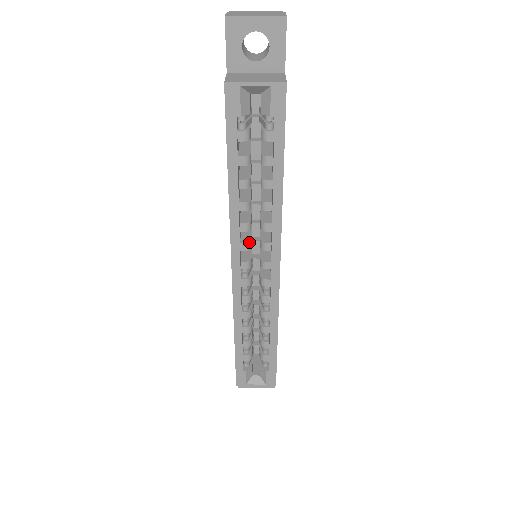
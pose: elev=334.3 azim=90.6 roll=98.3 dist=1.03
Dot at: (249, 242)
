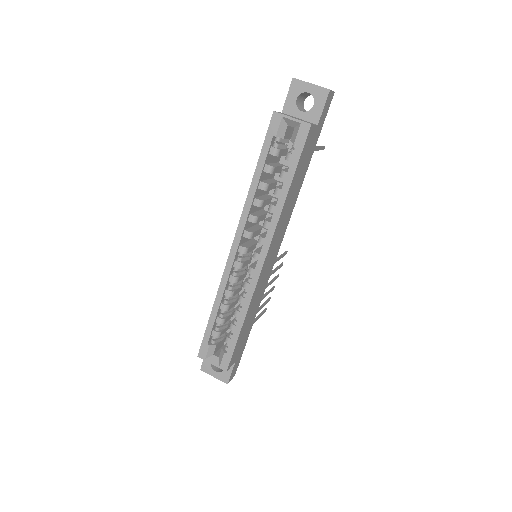
Dot at: (251, 232)
